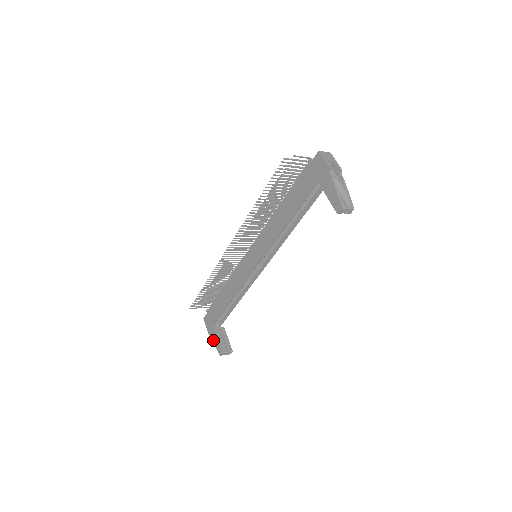
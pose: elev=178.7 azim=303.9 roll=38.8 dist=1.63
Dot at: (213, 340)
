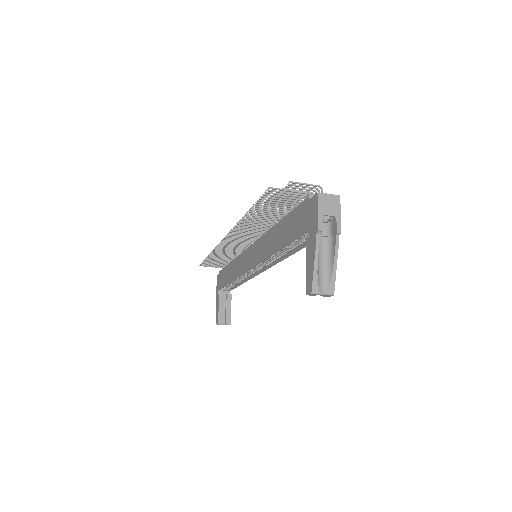
Dot at: (216, 304)
